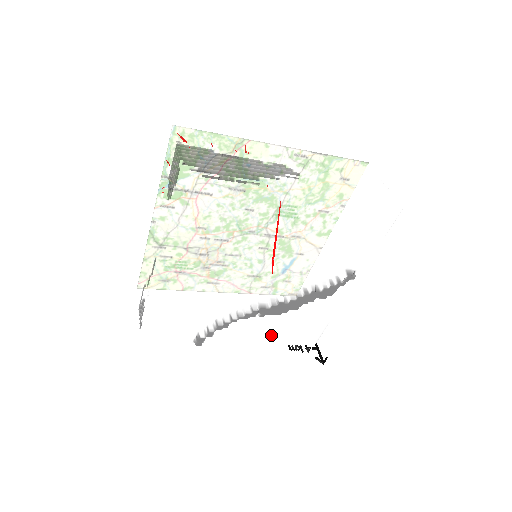
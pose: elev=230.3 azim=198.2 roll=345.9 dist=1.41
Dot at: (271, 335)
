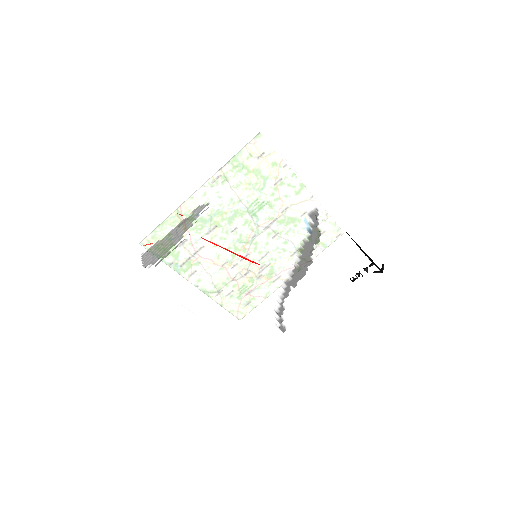
Dot at: (326, 286)
